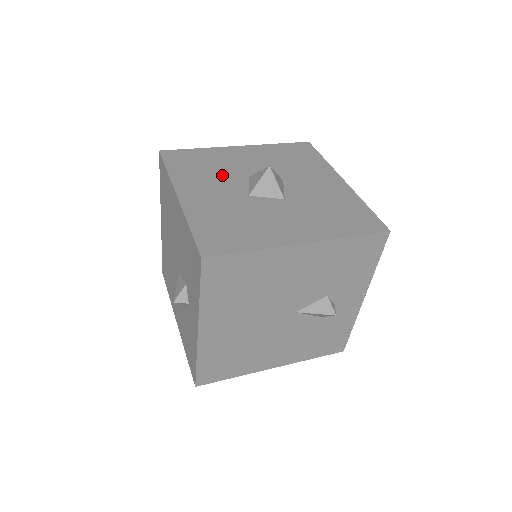
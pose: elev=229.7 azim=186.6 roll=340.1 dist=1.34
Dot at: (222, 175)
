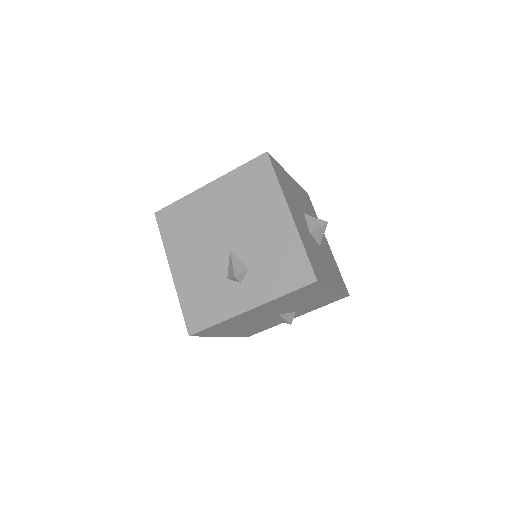
Dot at: (296, 203)
